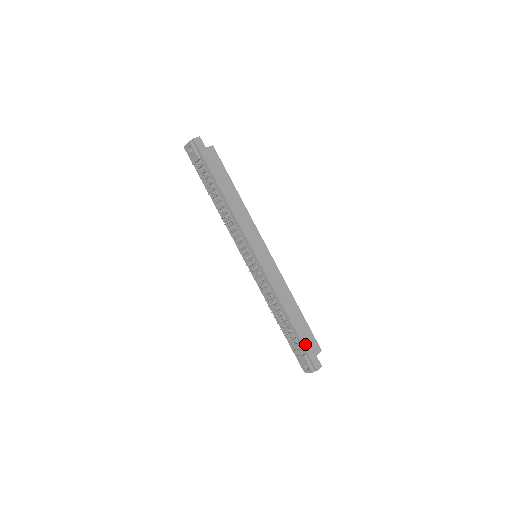
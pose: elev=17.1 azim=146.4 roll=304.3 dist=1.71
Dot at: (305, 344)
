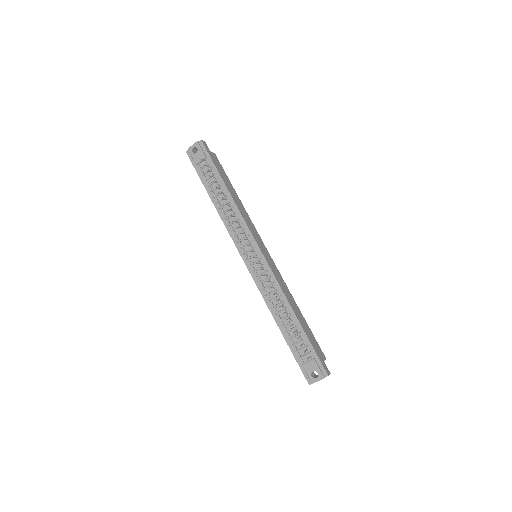
Dot at: (313, 346)
